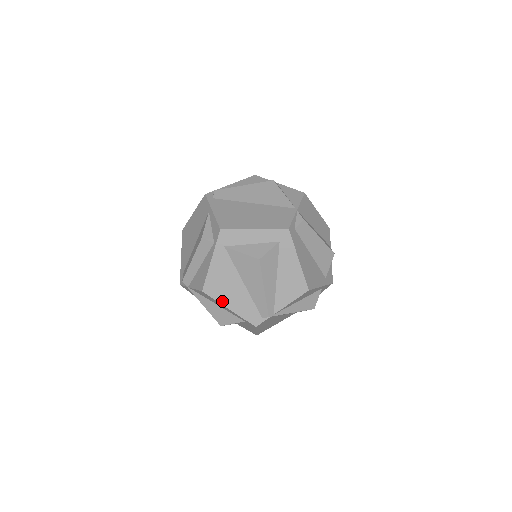
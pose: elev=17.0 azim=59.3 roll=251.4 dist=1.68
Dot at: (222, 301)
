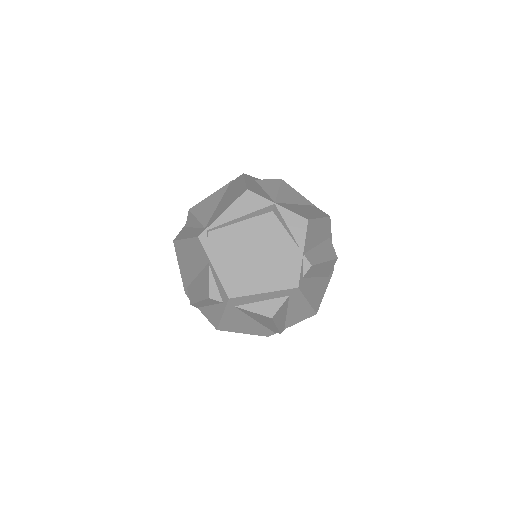
Dot at: (236, 331)
